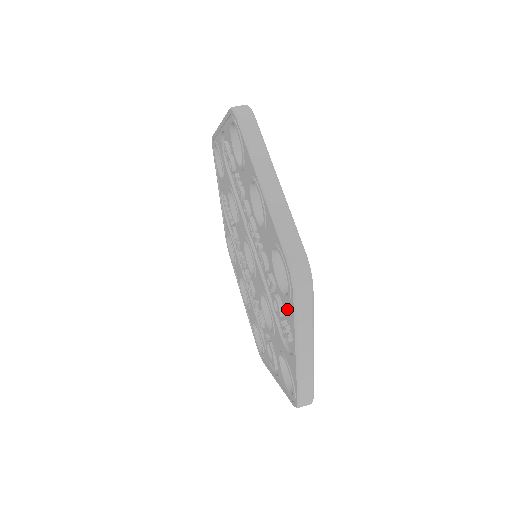
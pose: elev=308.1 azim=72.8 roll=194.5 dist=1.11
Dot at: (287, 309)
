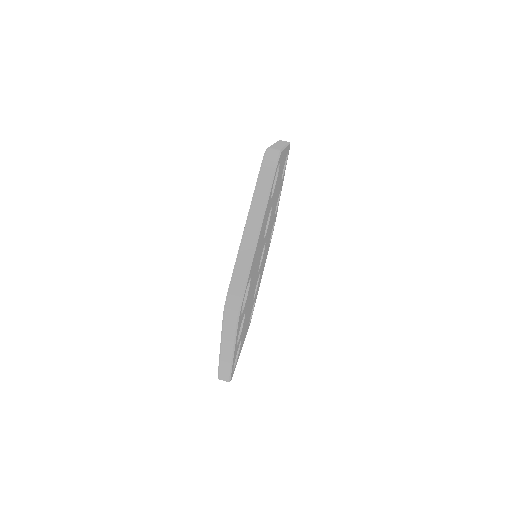
Dot at: occluded
